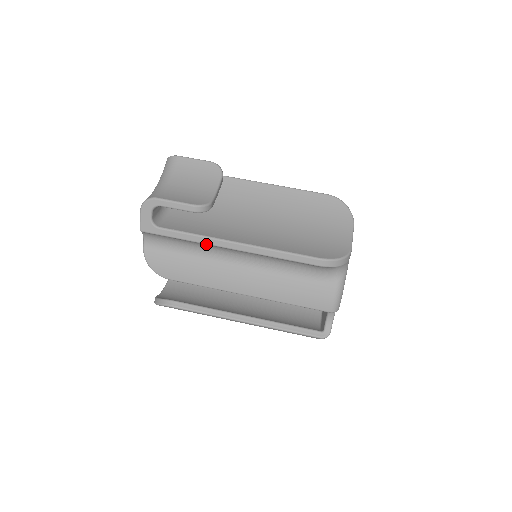
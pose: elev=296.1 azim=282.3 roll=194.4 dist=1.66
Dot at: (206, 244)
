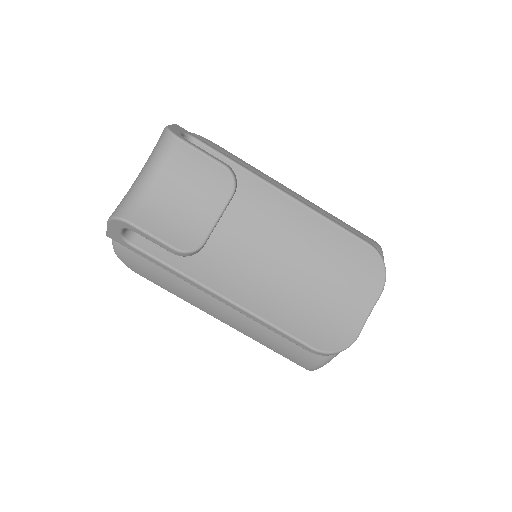
Dot at: (186, 281)
